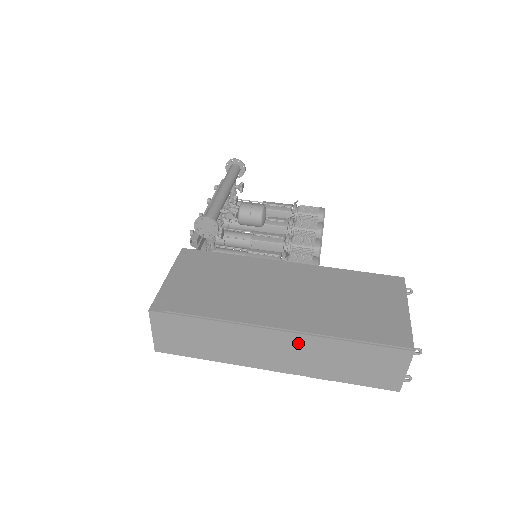
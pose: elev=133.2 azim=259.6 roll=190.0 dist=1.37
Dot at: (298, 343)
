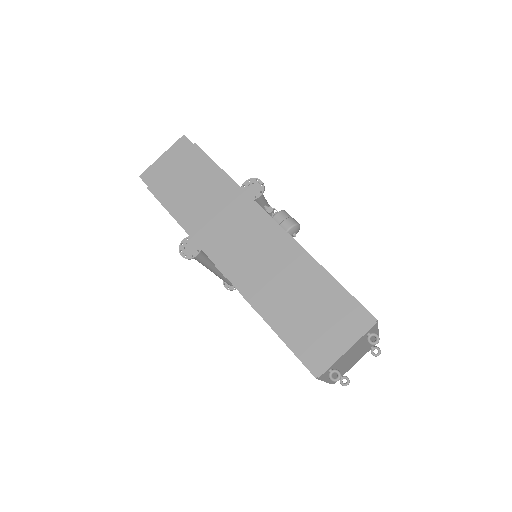
Dot at: (273, 242)
